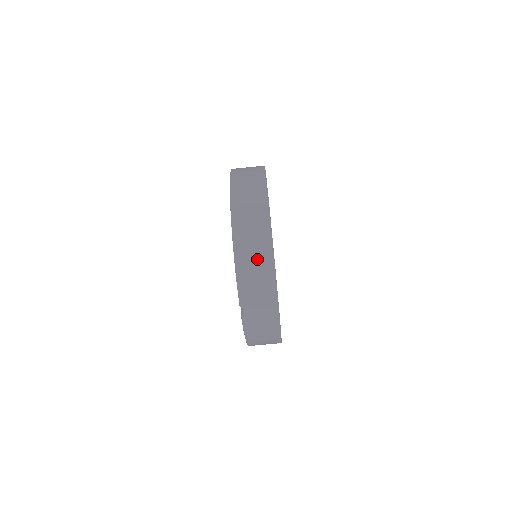
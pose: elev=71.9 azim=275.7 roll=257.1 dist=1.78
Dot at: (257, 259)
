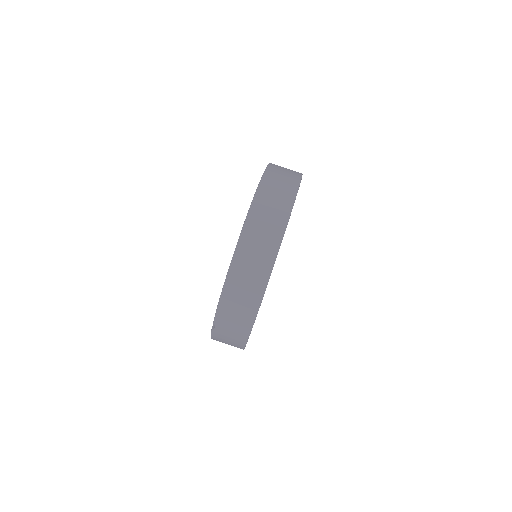
Dot at: (245, 295)
